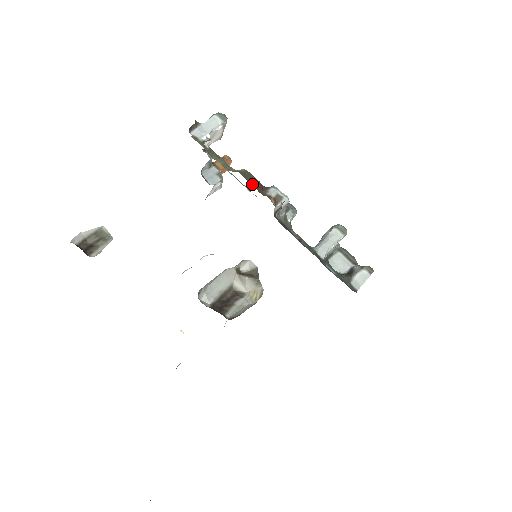
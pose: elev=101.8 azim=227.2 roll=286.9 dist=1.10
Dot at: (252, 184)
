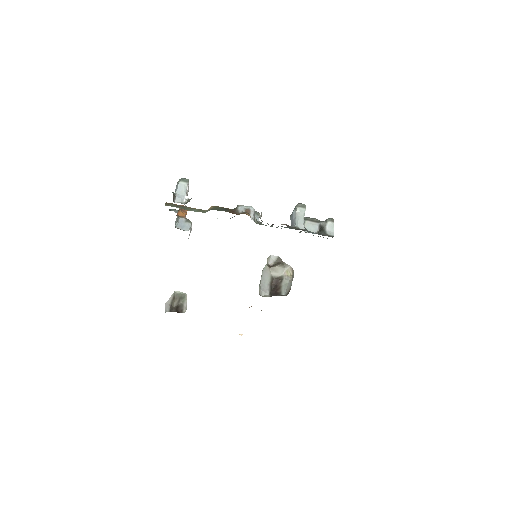
Dot at: occluded
